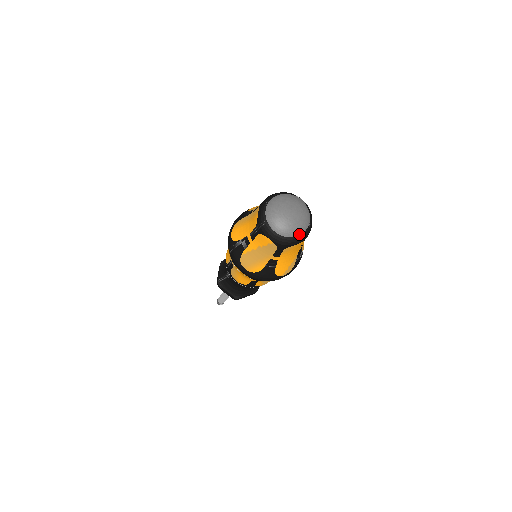
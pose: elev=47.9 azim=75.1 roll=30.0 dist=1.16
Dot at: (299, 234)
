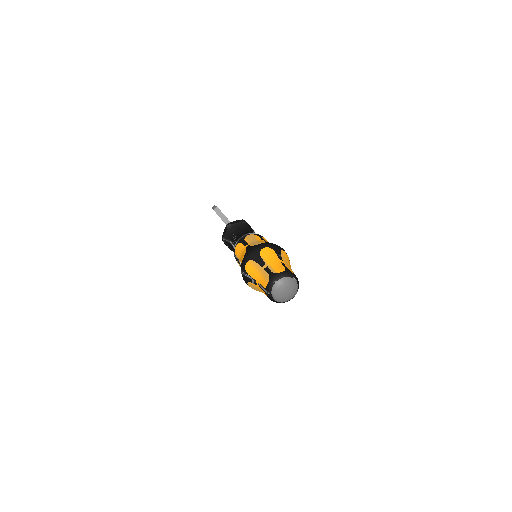
Dot at: occluded
